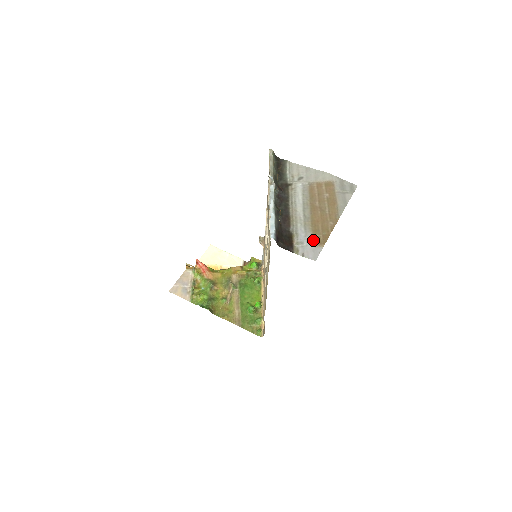
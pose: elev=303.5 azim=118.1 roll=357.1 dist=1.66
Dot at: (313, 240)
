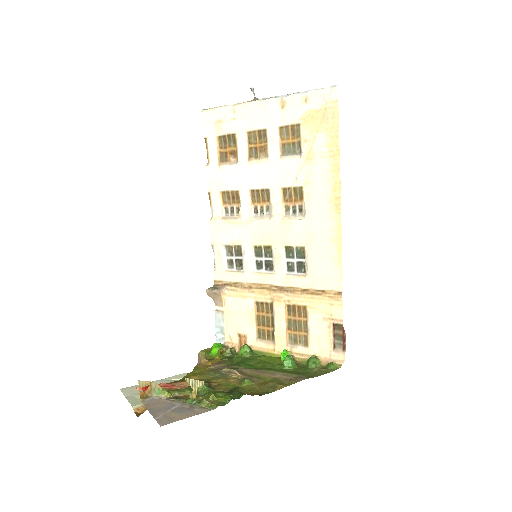
Dot at: occluded
